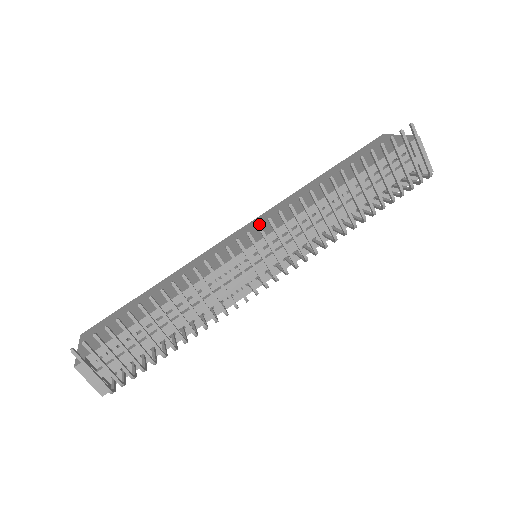
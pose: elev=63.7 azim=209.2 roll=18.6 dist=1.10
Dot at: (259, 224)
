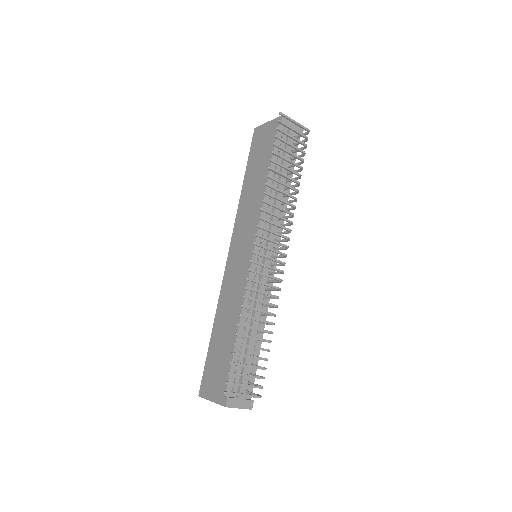
Dot at: (240, 237)
